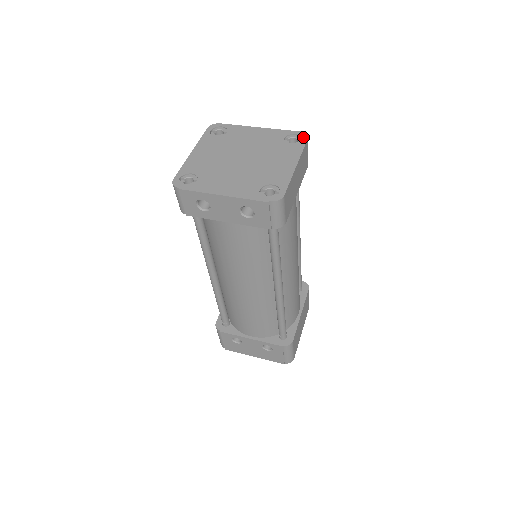
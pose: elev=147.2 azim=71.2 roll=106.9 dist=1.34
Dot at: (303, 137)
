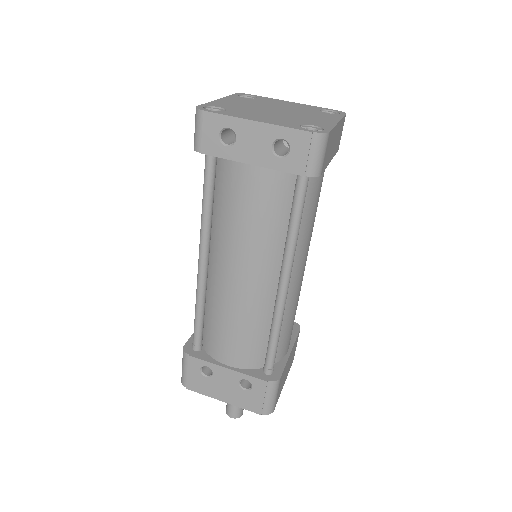
Dot at: (341, 112)
